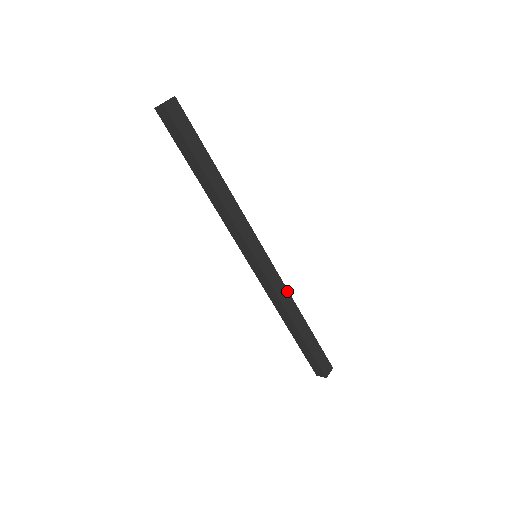
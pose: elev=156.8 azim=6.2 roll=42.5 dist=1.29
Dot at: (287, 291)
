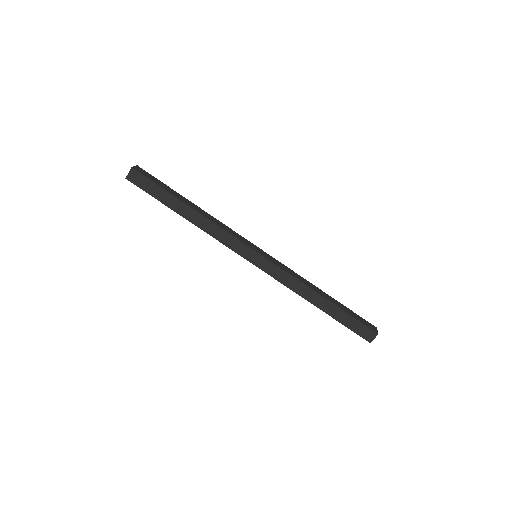
Dot at: (296, 274)
